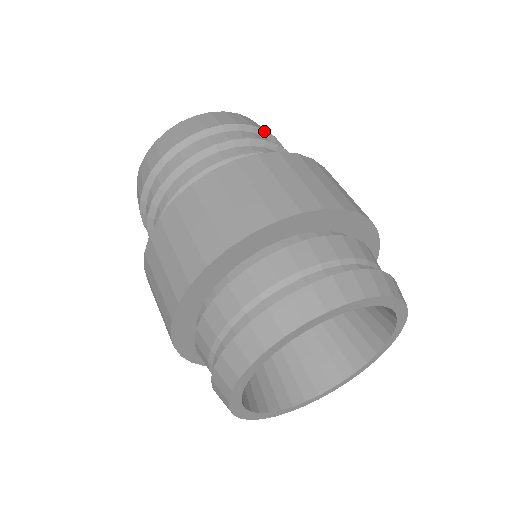
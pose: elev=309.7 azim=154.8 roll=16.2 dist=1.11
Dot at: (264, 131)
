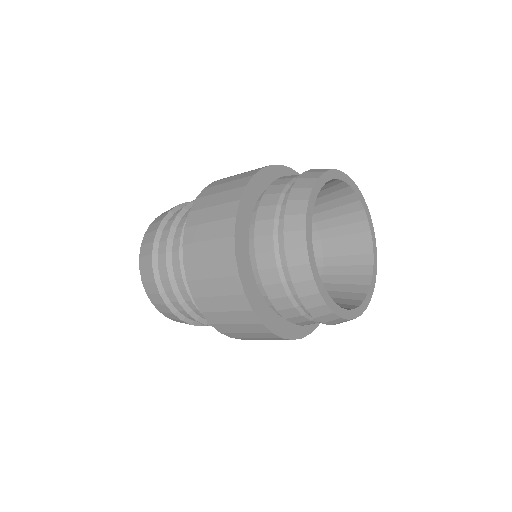
Dot at: occluded
